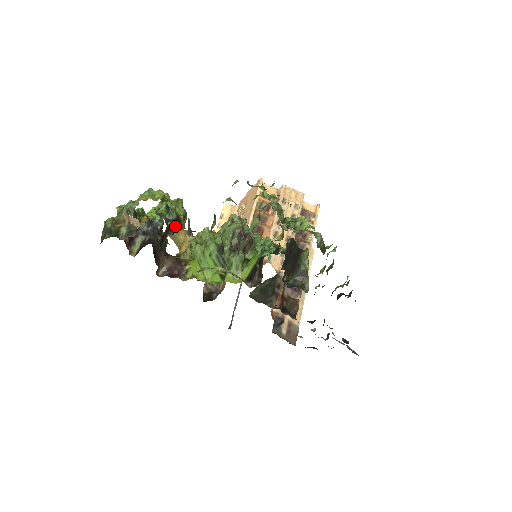
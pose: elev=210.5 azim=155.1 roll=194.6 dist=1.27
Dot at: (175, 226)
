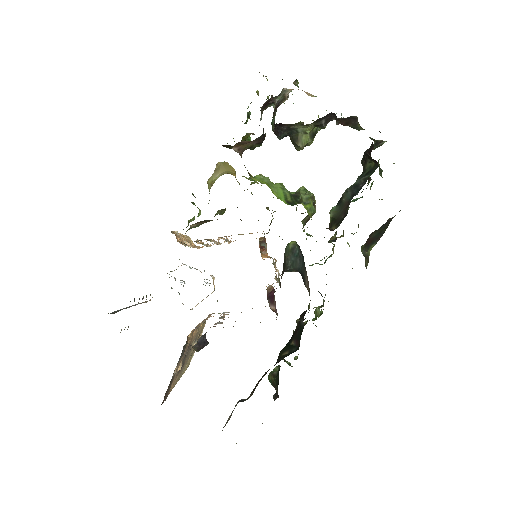
Dot at: (313, 134)
